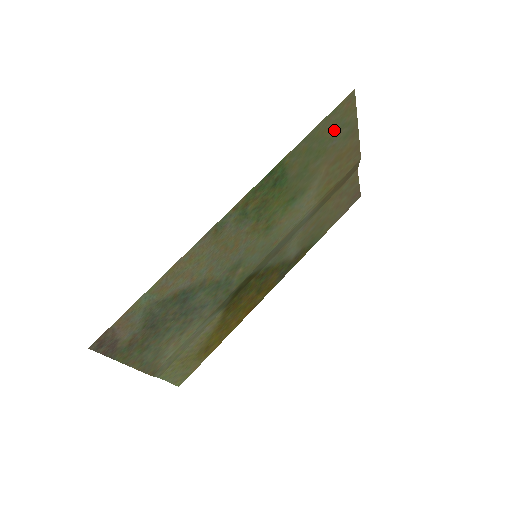
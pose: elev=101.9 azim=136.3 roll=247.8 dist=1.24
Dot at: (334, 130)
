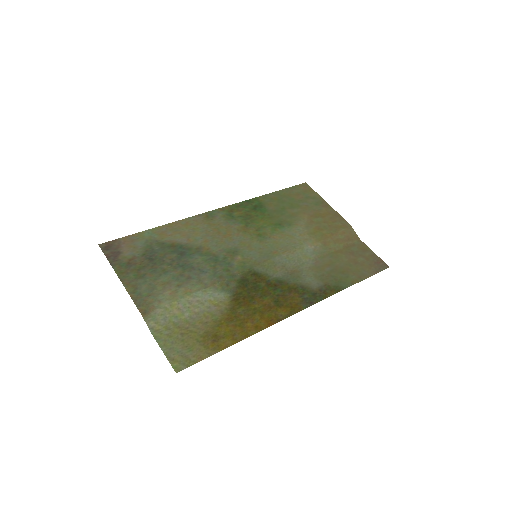
Dot at: (300, 197)
